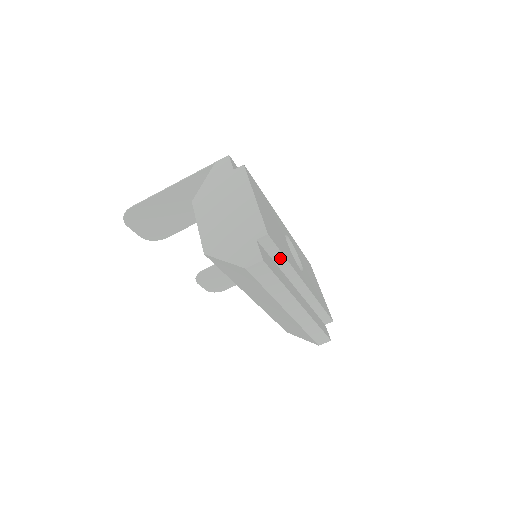
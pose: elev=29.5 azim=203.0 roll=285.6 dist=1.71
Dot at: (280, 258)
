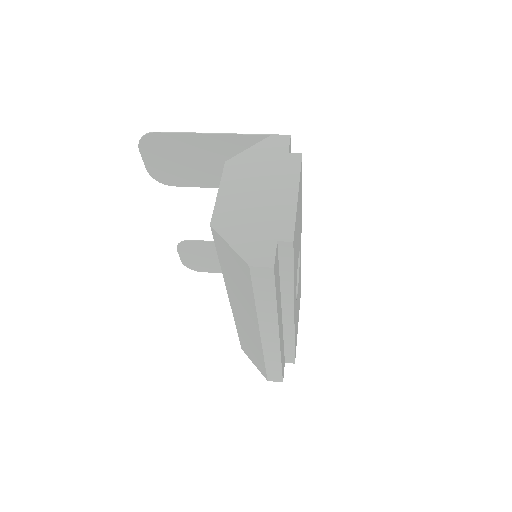
Dot at: (288, 274)
